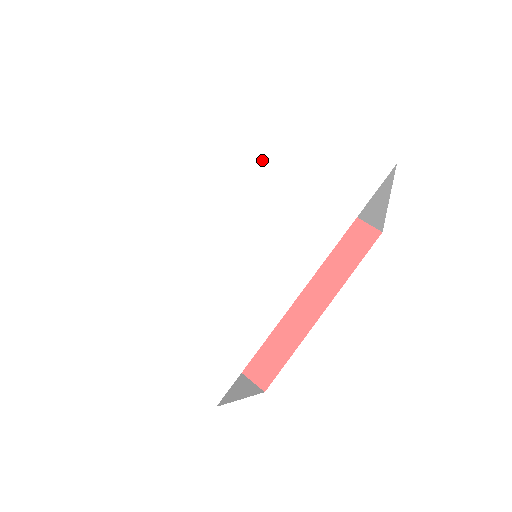
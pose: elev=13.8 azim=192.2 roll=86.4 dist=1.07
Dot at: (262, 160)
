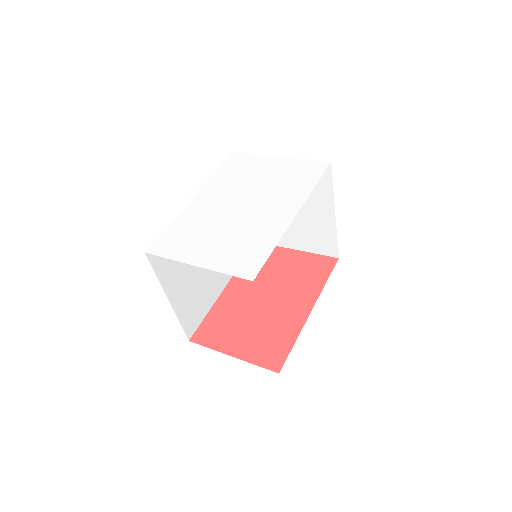
Dot at: (254, 176)
